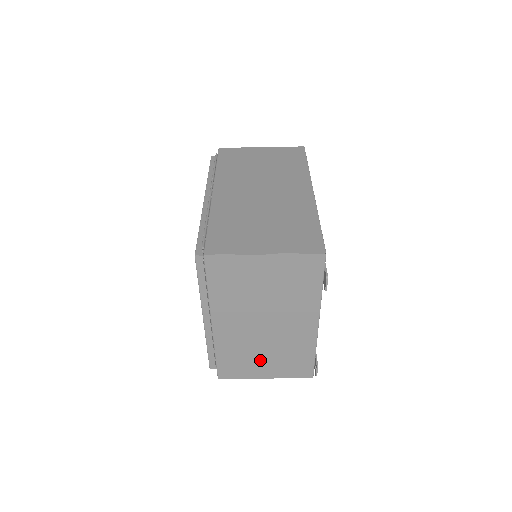
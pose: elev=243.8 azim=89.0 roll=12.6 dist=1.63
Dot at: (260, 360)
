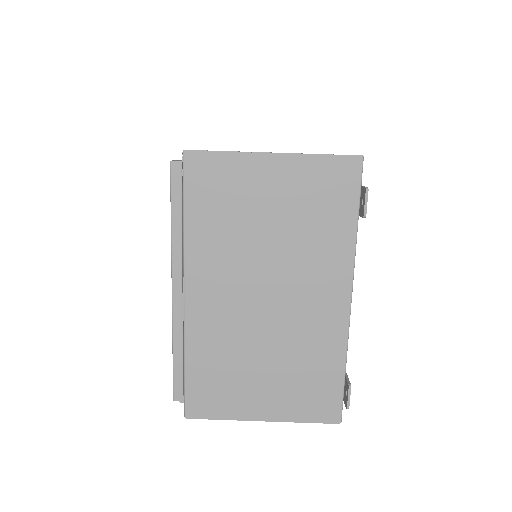
Dot at: (256, 377)
